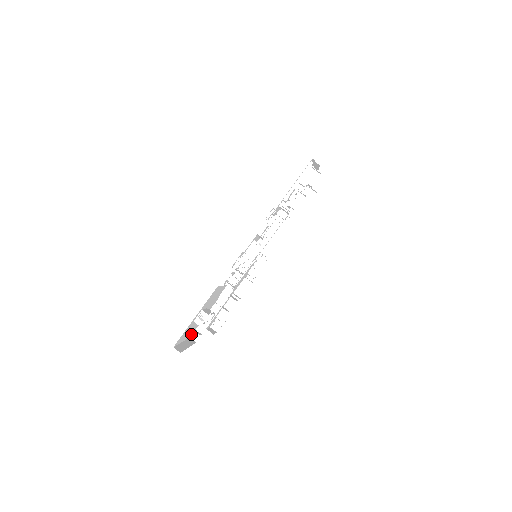
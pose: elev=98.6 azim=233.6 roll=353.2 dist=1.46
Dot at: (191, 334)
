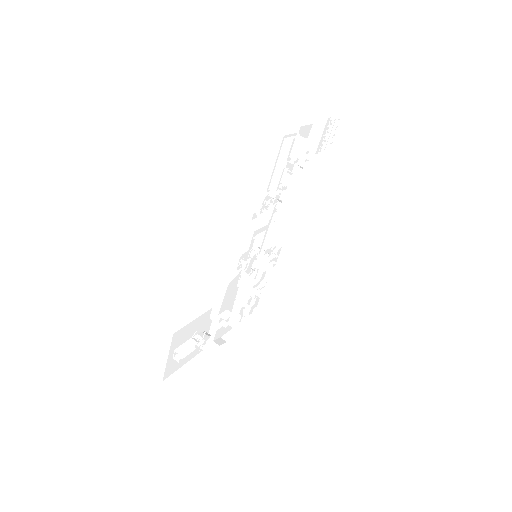
Dot at: occluded
